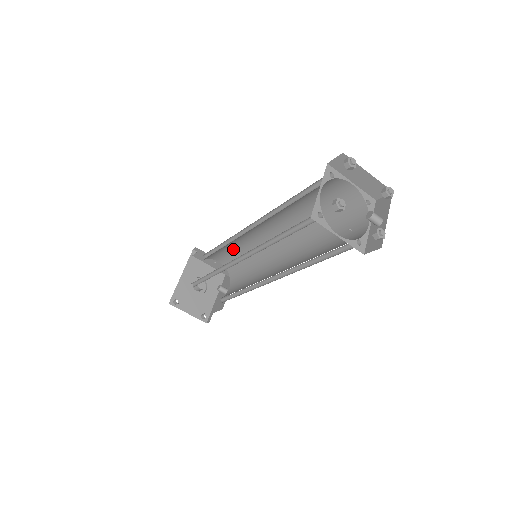
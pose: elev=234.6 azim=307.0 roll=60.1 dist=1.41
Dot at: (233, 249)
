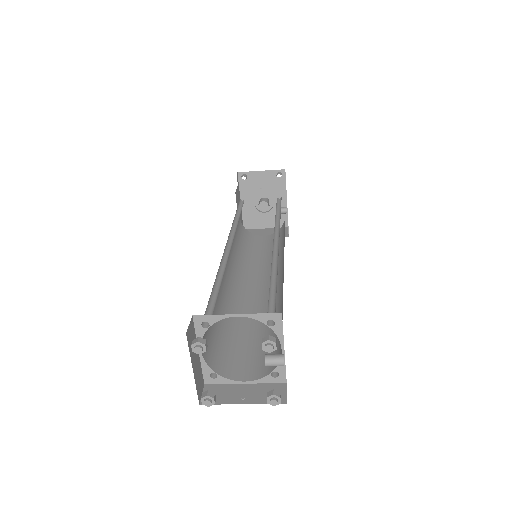
Dot at: occluded
